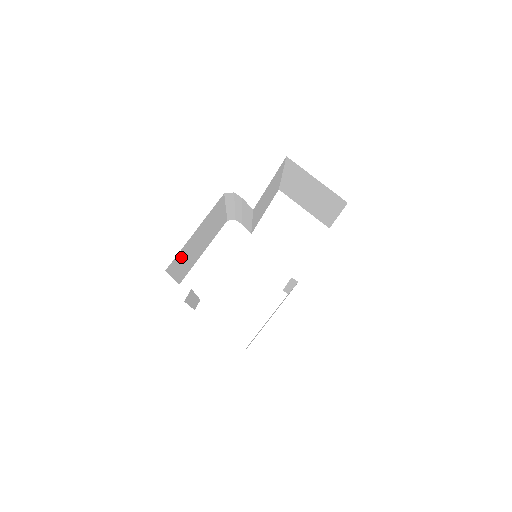
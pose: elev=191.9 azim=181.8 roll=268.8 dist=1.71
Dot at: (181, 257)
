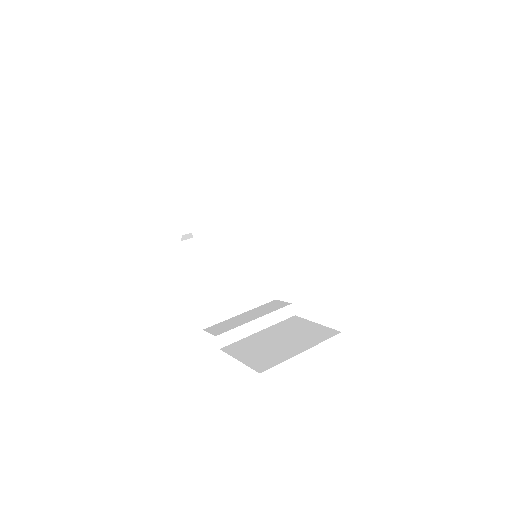
Dot at: (215, 304)
